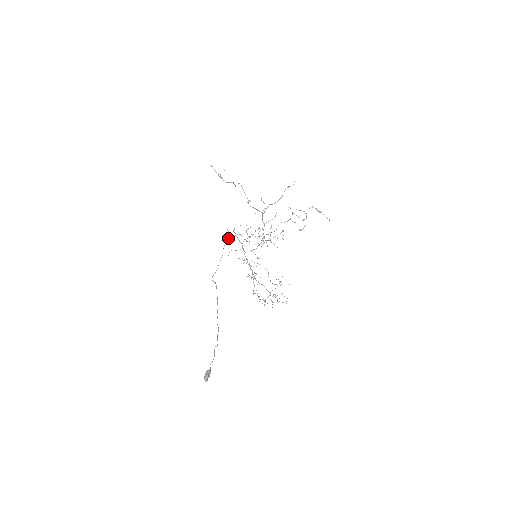
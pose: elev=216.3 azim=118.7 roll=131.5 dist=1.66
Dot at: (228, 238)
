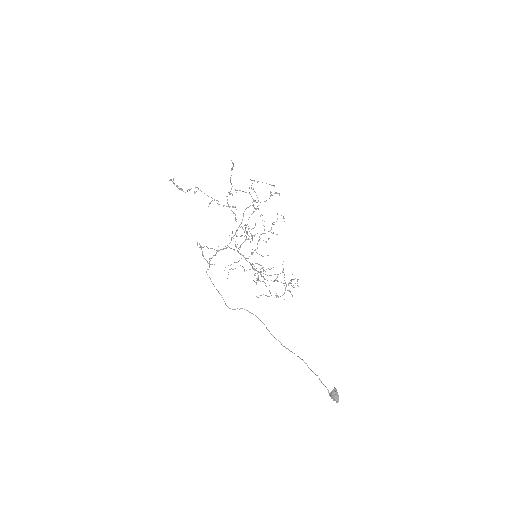
Dot at: (203, 256)
